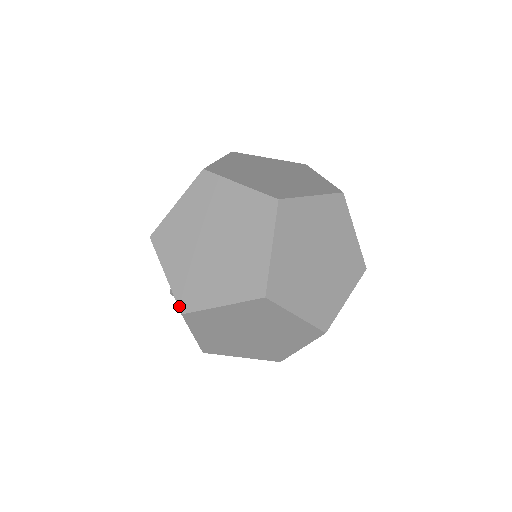
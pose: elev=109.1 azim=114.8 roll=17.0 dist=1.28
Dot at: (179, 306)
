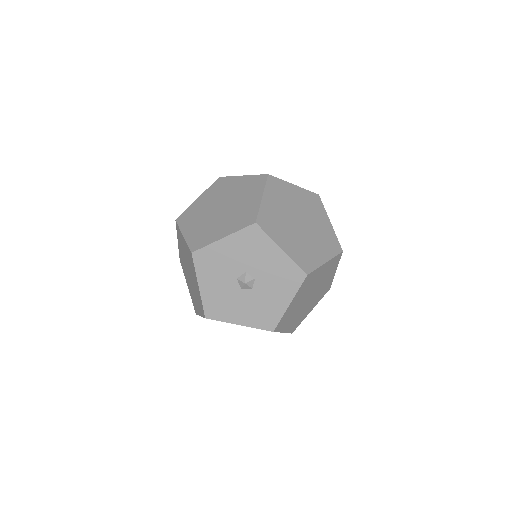
Dot at: (303, 269)
